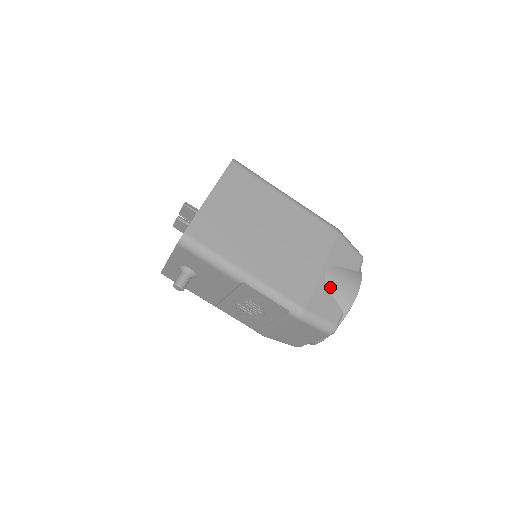
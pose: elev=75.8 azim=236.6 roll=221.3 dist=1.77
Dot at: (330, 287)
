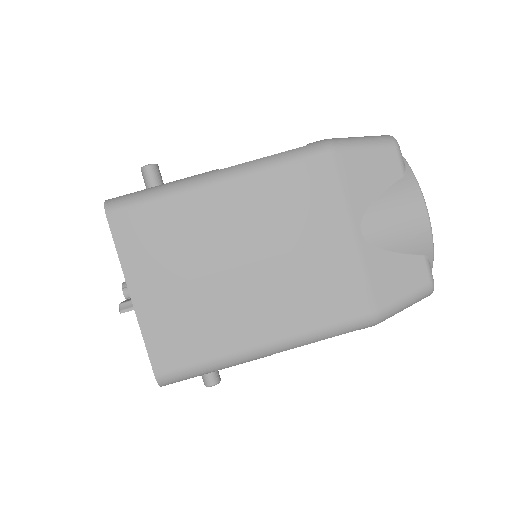
Dot at: (384, 247)
